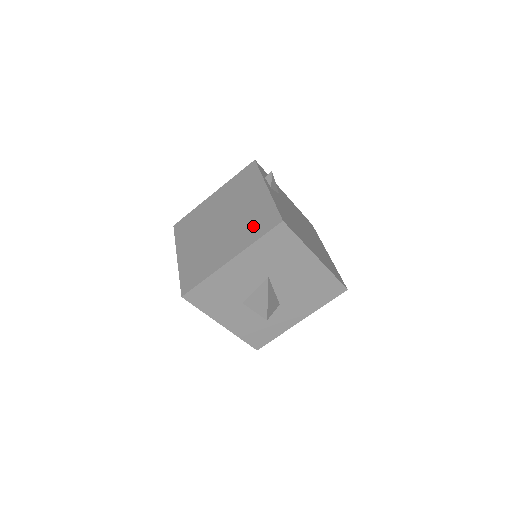
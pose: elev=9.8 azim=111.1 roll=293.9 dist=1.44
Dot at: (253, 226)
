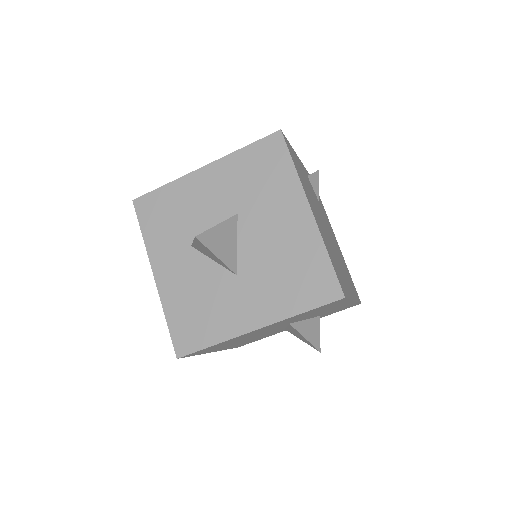
Dot at: occluded
